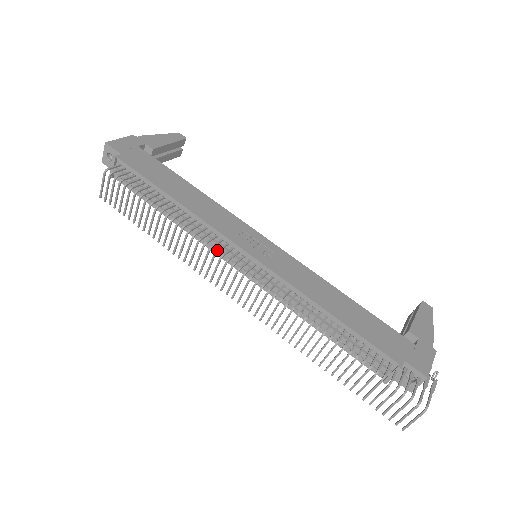
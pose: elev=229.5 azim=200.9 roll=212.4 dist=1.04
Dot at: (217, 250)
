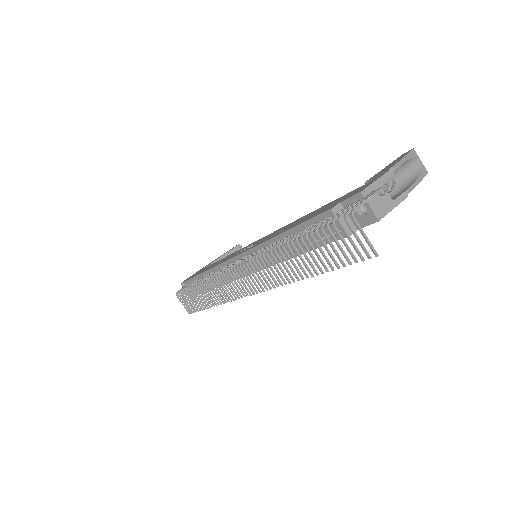
Dot at: (218, 272)
